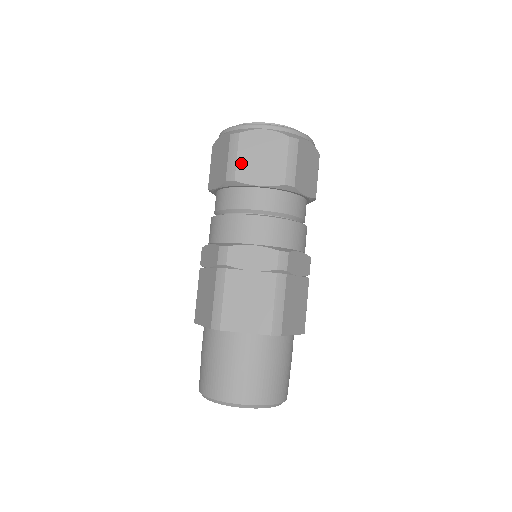
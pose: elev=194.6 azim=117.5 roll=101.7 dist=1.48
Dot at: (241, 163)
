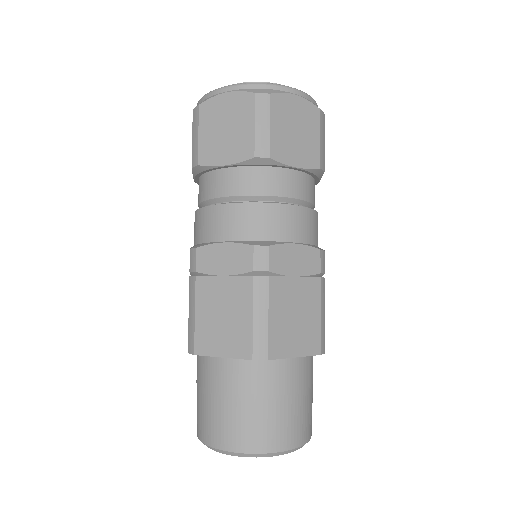
Dot at: (203, 141)
